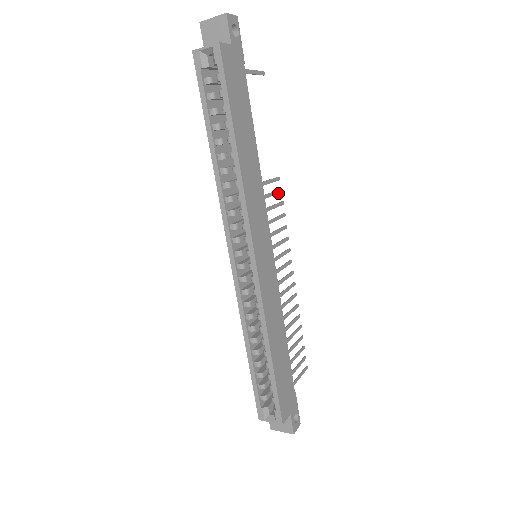
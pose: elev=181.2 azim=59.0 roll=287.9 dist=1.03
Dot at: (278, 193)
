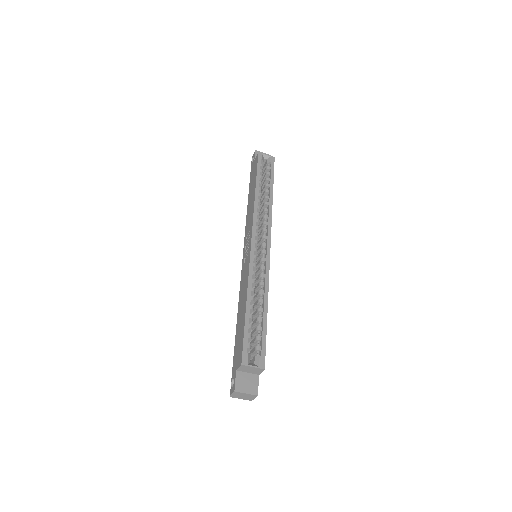
Dot at: occluded
